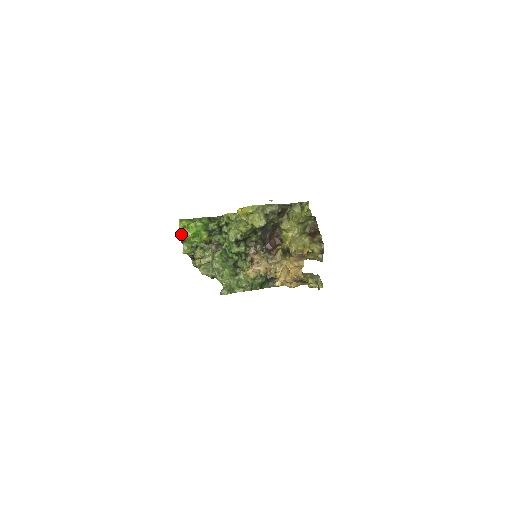
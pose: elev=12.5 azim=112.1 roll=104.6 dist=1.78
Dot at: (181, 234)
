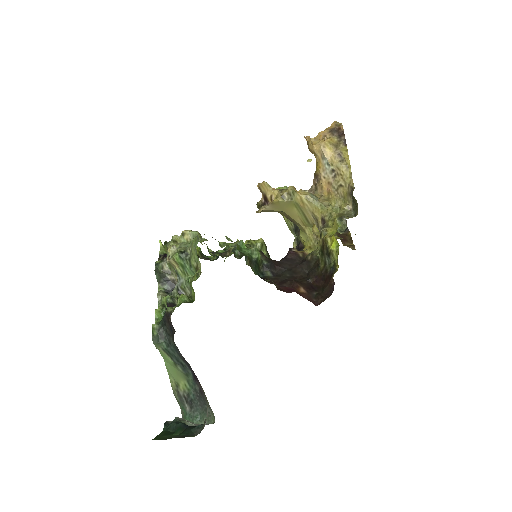
Dot at: occluded
